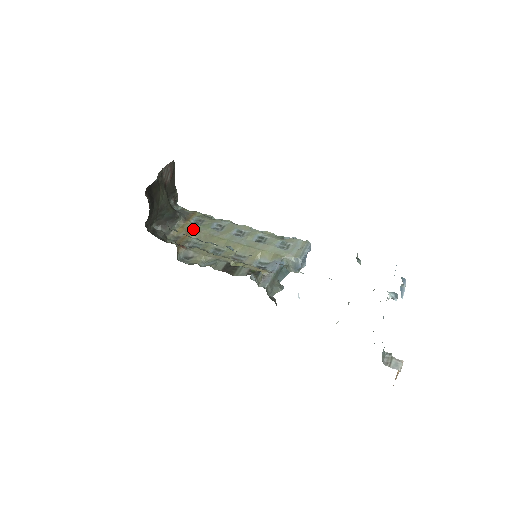
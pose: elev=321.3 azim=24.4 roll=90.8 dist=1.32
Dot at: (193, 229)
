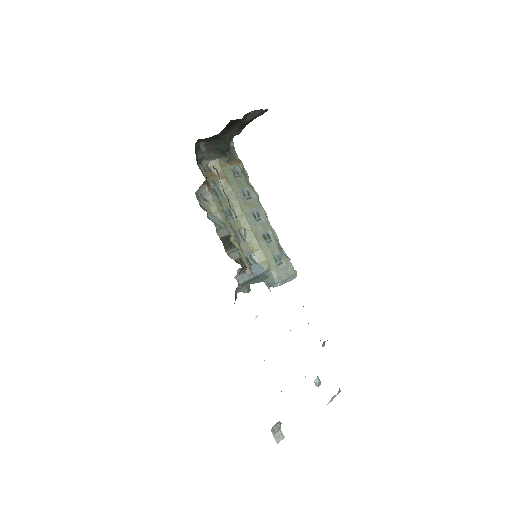
Dot at: (227, 176)
